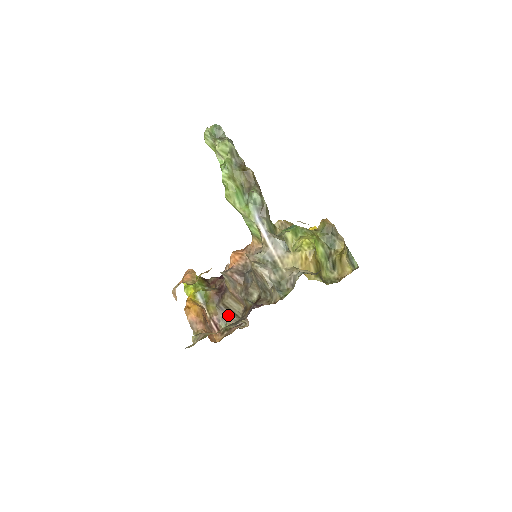
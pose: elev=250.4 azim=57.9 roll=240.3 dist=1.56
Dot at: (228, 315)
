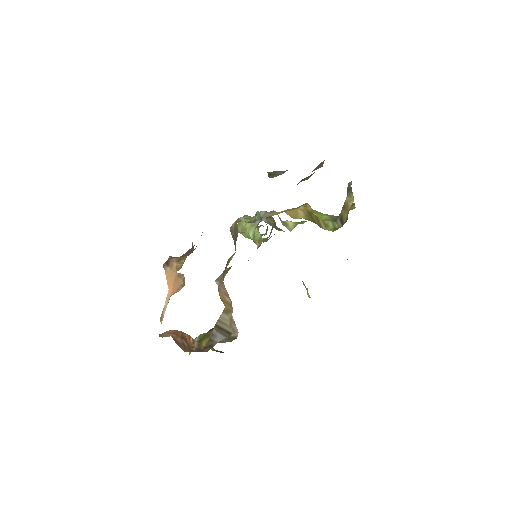
Dot at: (219, 339)
